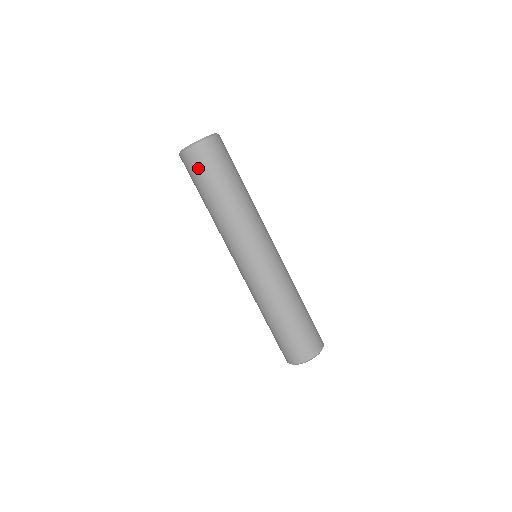
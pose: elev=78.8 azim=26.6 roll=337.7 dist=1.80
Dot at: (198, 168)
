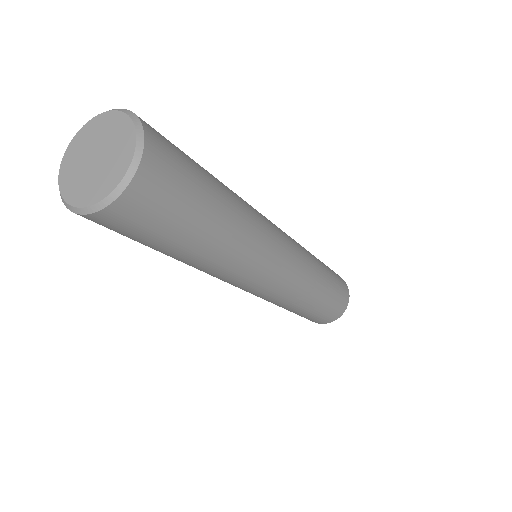
Dot at: occluded
